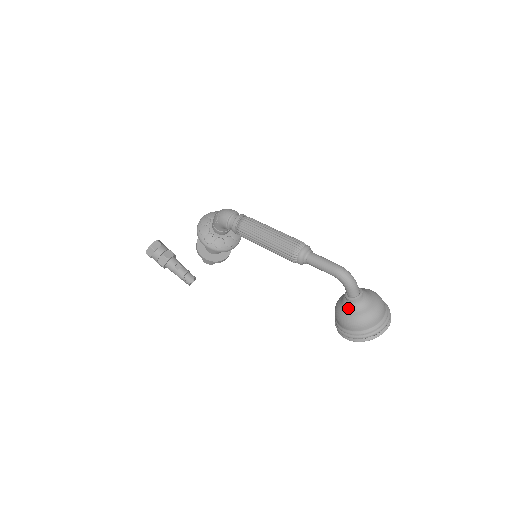
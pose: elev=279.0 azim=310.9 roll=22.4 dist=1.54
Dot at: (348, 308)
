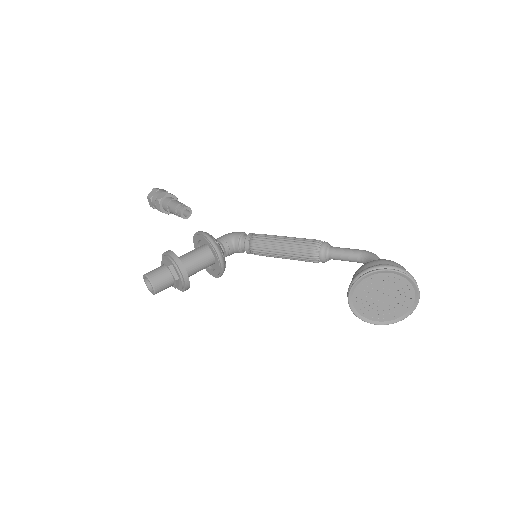
Dot at: occluded
